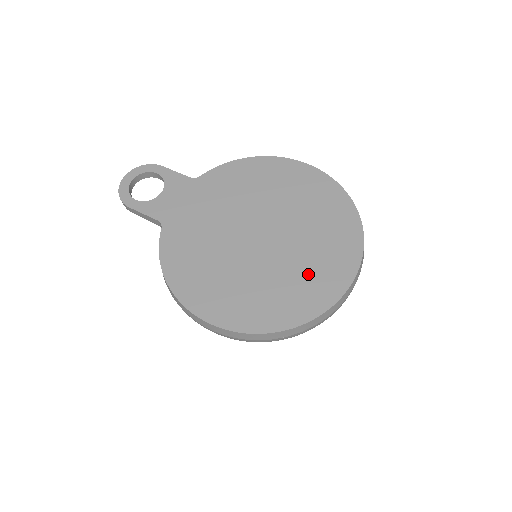
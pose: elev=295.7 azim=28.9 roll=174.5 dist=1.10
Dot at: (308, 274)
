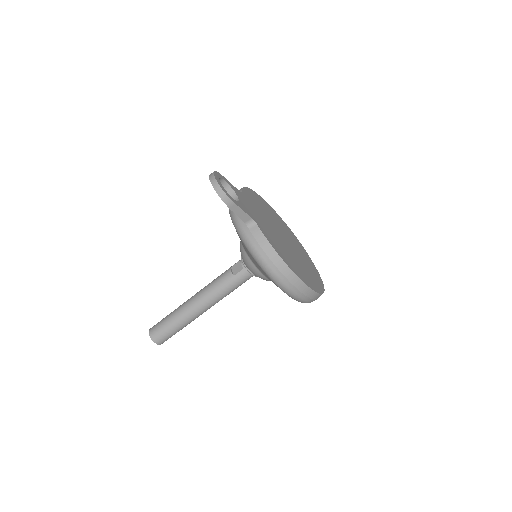
Dot at: (308, 264)
